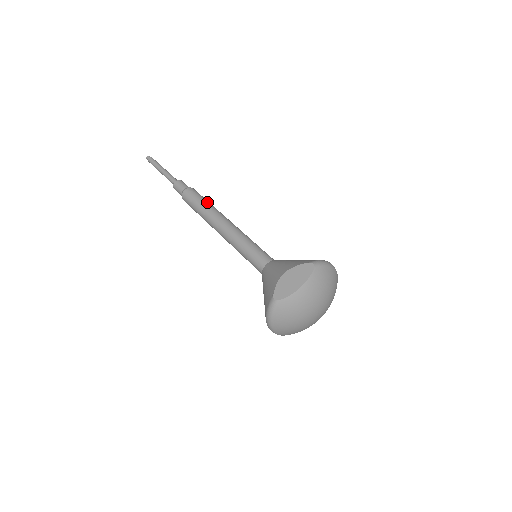
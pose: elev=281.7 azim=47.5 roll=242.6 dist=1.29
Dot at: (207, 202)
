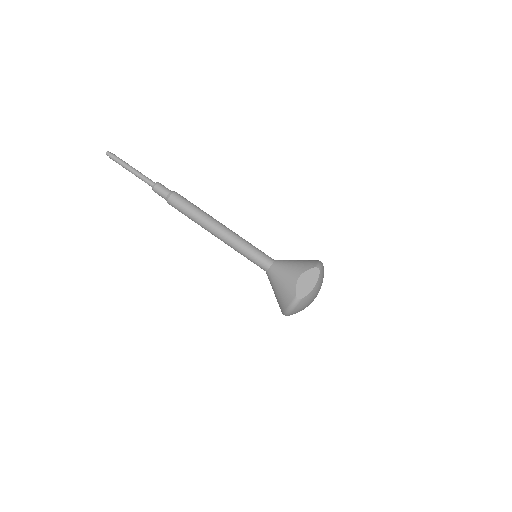
Dot at: (197, 208)
